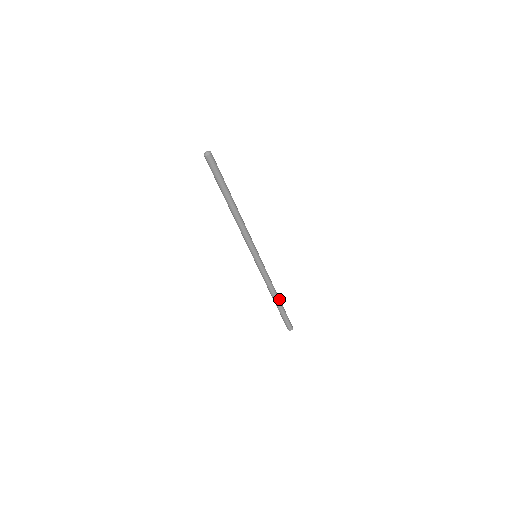
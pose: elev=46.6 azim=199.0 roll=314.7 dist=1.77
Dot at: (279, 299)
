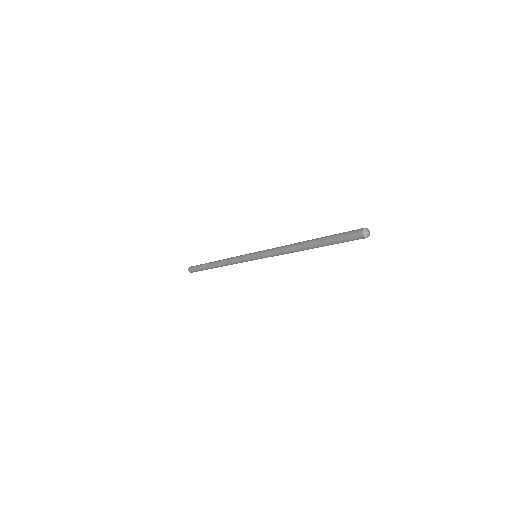
Dot at: (217, 267)
